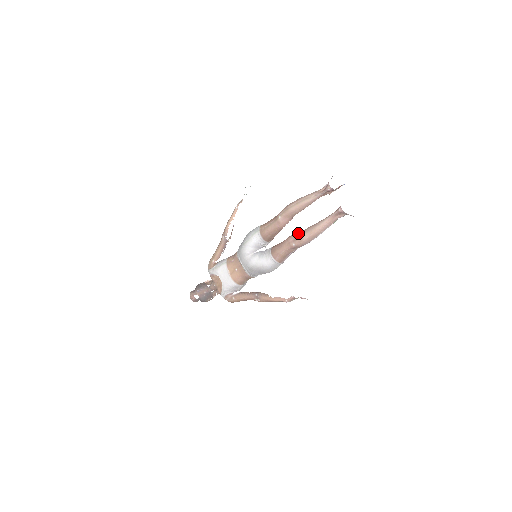
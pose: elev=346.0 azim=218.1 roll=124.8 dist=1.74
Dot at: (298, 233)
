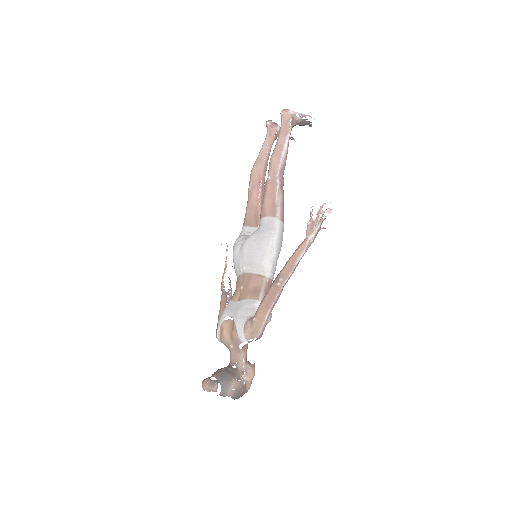
Dot at: occluded
